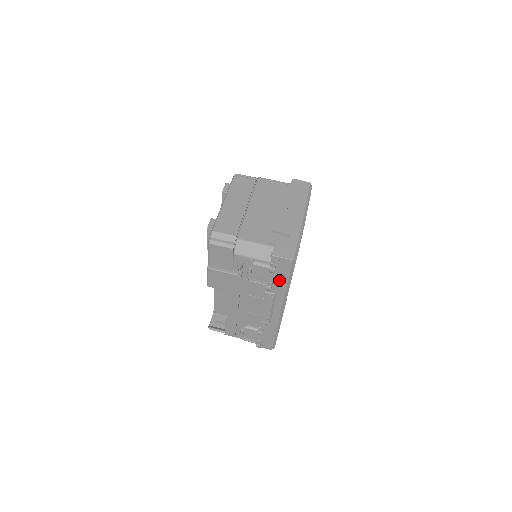
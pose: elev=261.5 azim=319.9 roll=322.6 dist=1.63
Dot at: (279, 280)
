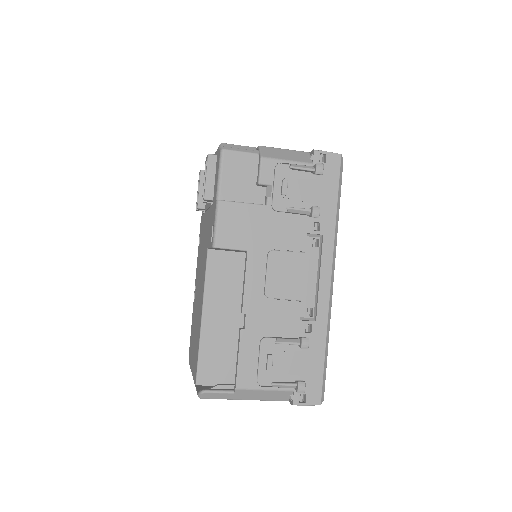
Dot at: (325, 201)
